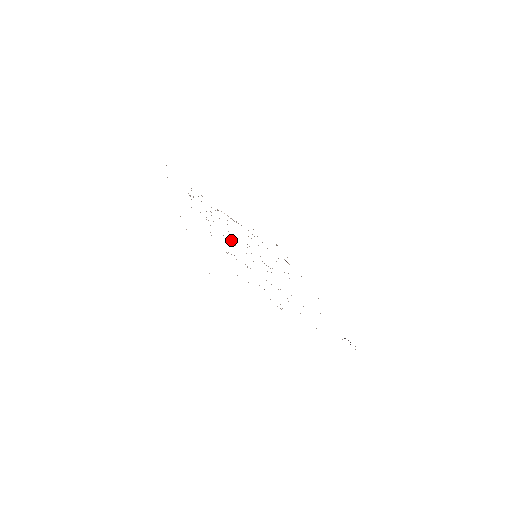
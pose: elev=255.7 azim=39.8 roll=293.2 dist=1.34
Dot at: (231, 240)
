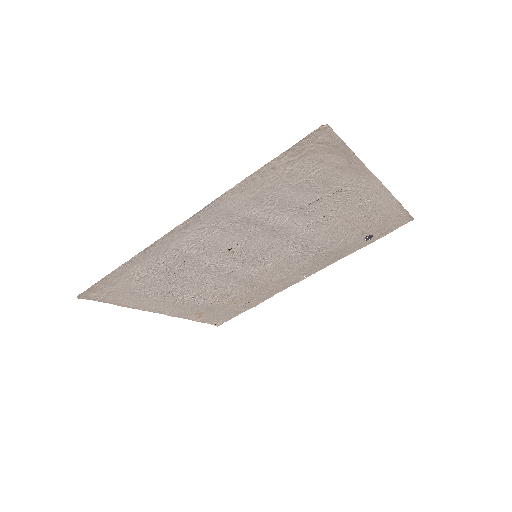
Dot at: (235, 248)
